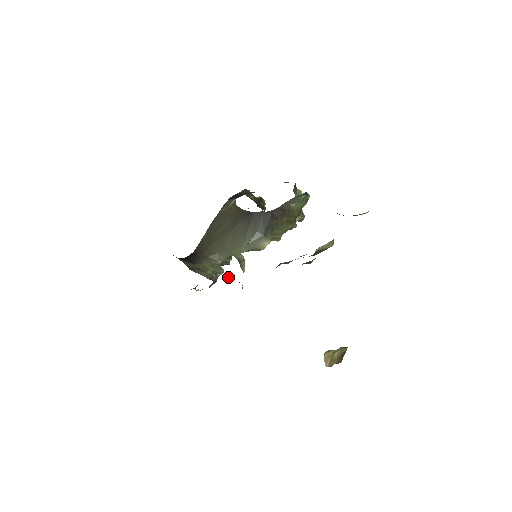
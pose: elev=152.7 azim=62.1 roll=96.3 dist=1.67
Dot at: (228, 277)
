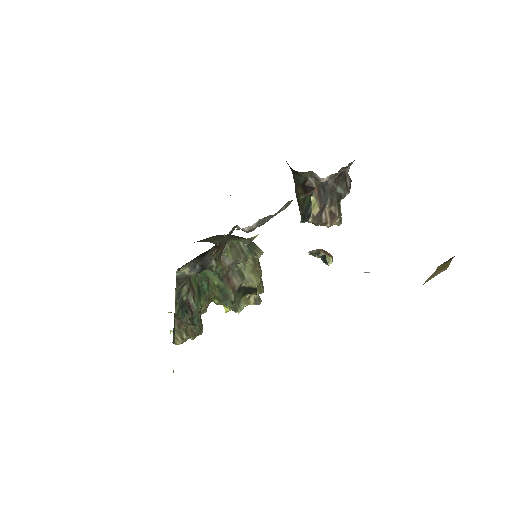
Dot at: occluded
